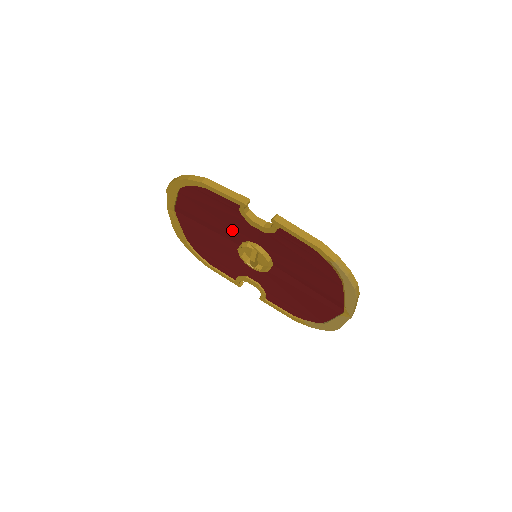
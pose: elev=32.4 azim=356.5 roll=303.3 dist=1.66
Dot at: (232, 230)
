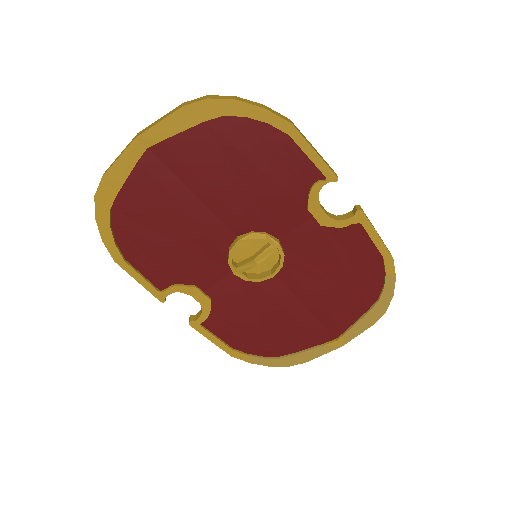
Dot at: (252, 210)
